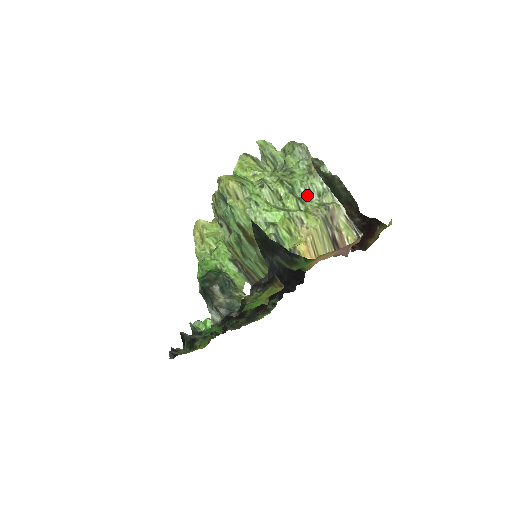
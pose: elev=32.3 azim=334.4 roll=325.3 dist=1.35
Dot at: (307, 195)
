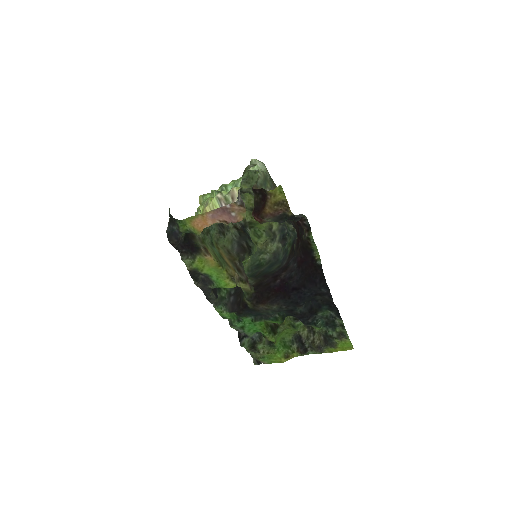
Dot at: occluded
